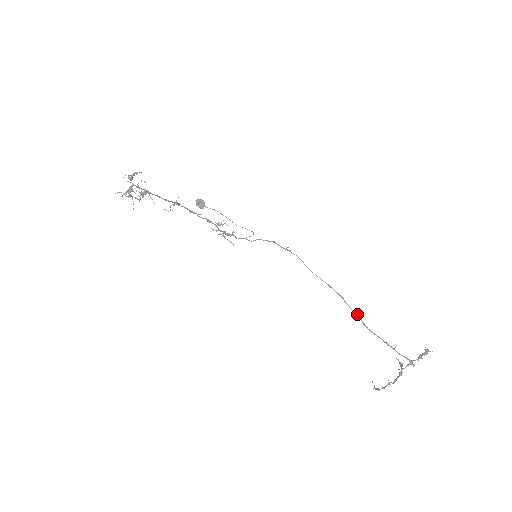
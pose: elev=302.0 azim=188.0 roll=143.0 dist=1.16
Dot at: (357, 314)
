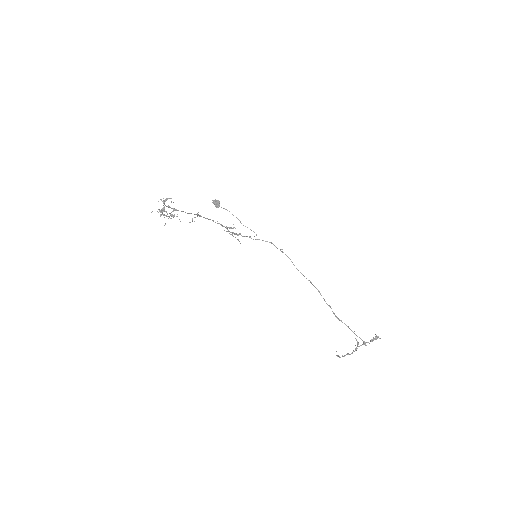
Dot at: (329, 305)
